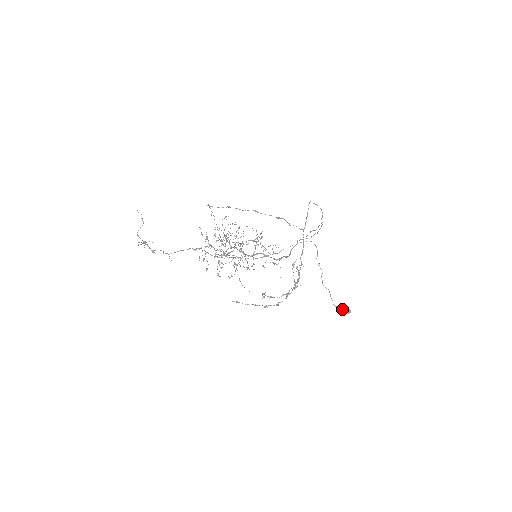
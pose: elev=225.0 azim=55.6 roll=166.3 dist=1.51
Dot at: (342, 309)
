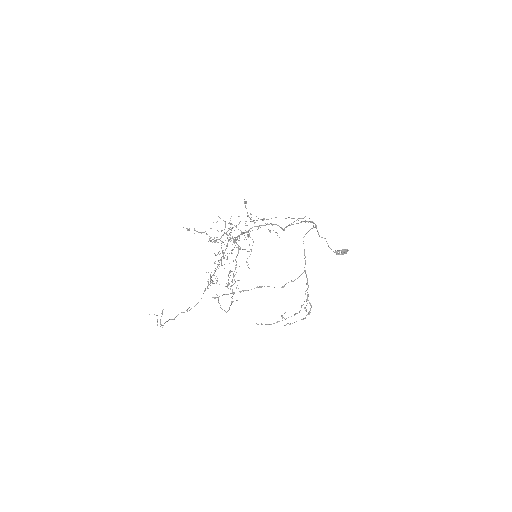
Dot at: (341, 252)
